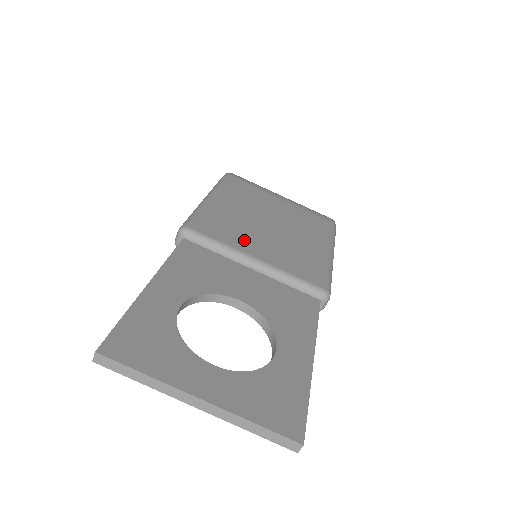
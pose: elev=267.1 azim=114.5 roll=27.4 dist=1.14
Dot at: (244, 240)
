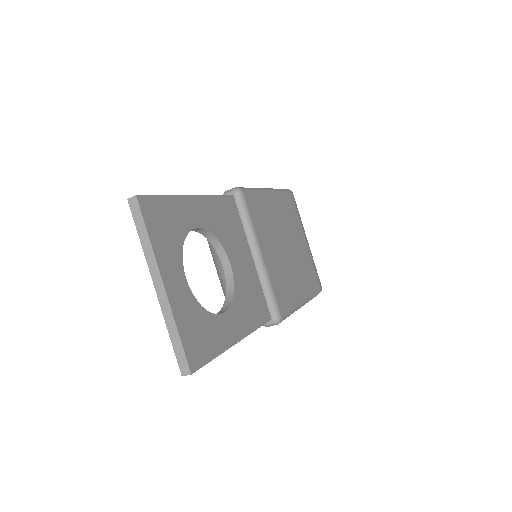
Dot at: (265, 236)
